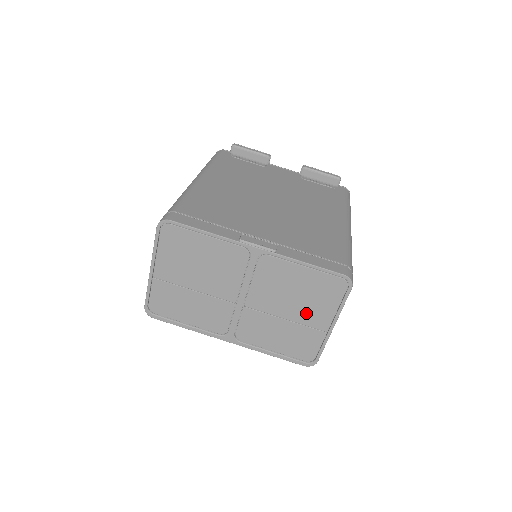
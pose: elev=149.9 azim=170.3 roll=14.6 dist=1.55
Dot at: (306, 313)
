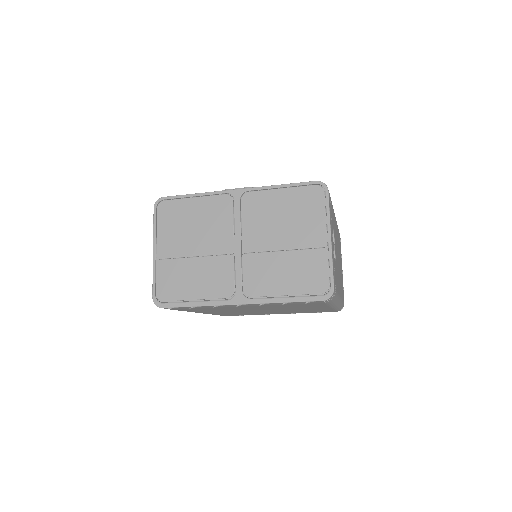
Dot at: (300, 234)
